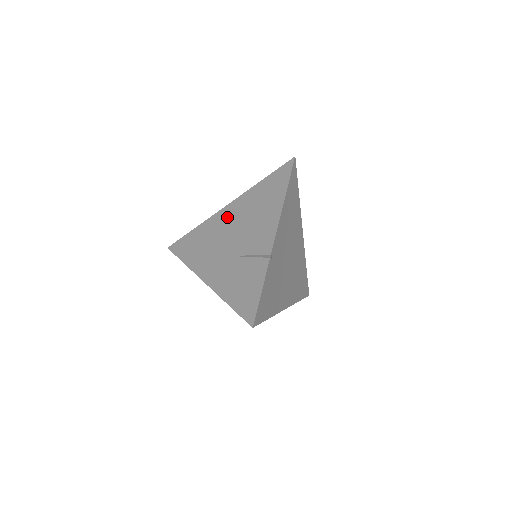
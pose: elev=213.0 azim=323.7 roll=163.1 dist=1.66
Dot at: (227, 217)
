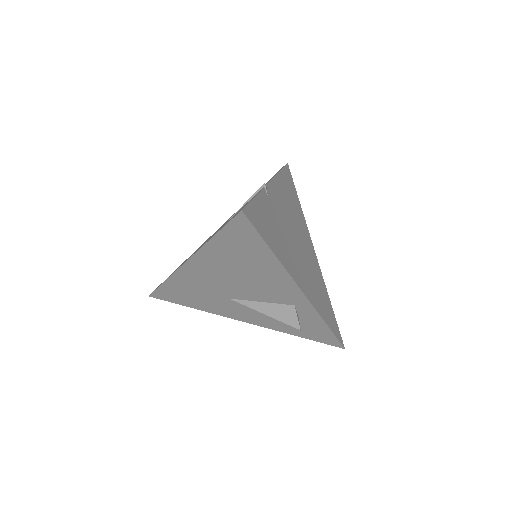
Dot at: occluded
